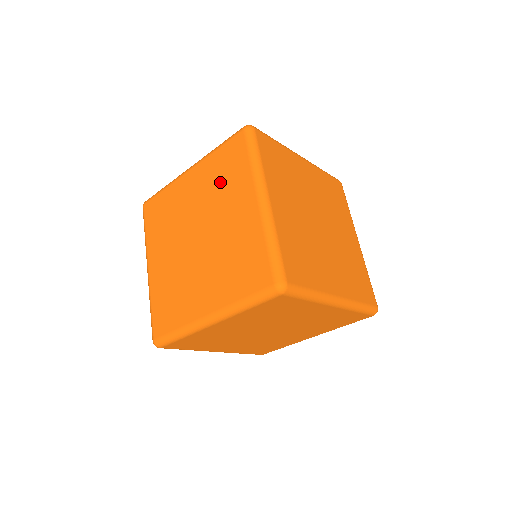
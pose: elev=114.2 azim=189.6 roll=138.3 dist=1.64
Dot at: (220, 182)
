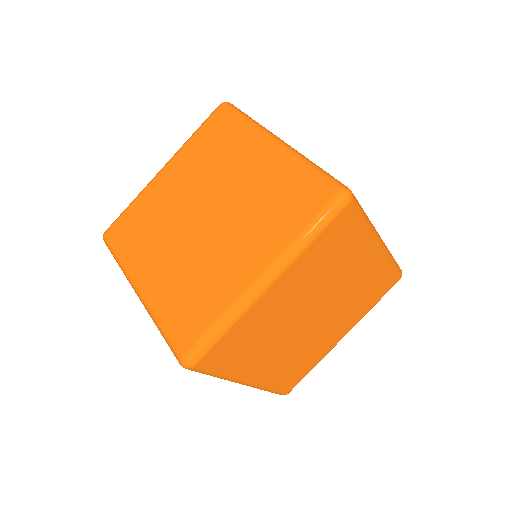
Dot at: (212, 155)
